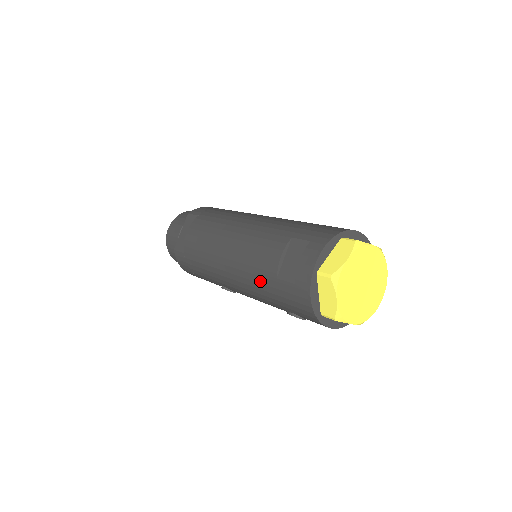
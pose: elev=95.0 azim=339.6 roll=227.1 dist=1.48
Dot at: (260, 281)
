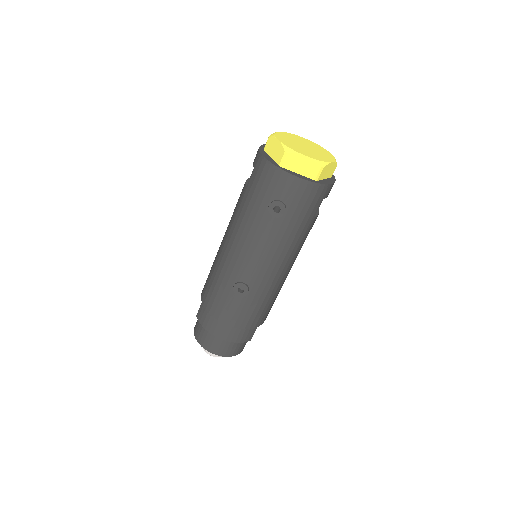
Dot at: (241, 209)
